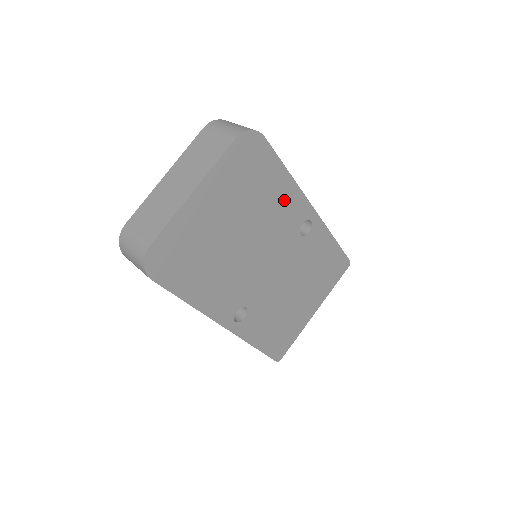
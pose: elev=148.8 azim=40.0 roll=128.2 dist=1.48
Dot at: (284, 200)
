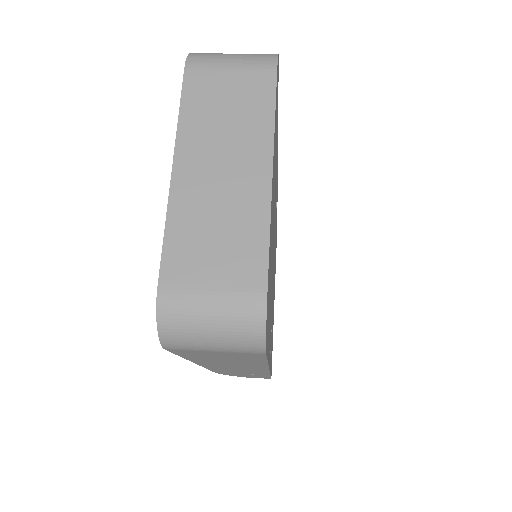
Dot at: occluded
